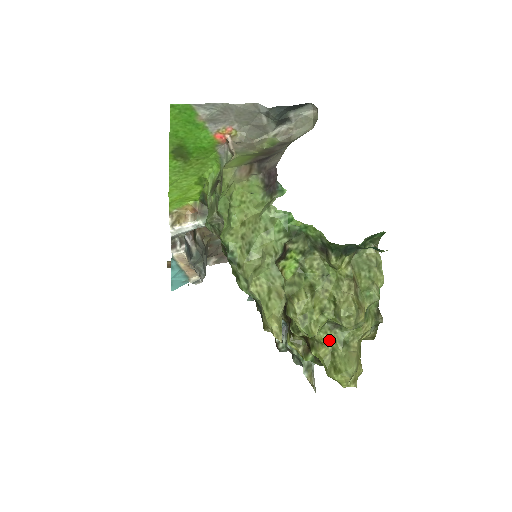
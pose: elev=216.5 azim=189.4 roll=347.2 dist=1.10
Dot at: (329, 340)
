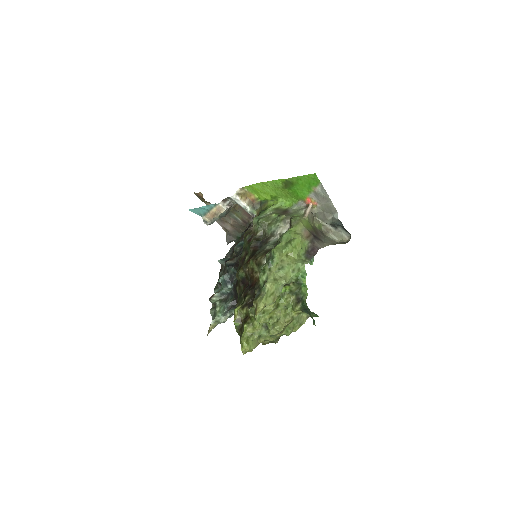
Dot at: (257, 329)
